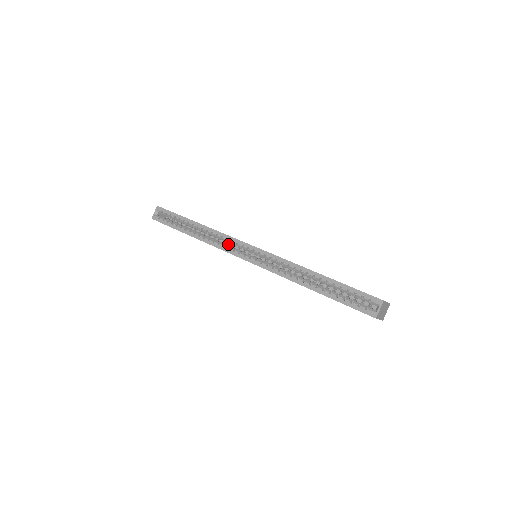
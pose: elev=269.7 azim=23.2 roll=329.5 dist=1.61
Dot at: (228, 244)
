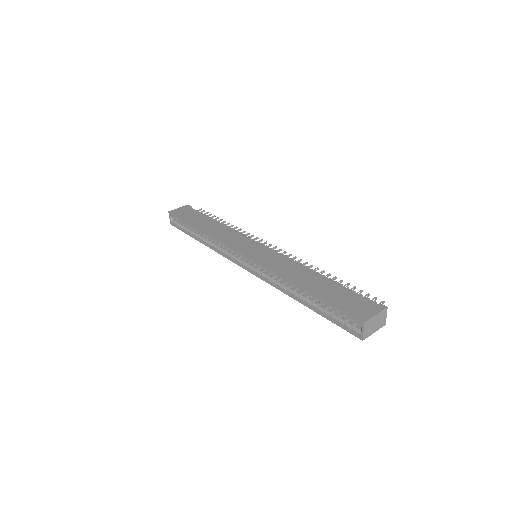
Dot at: occluded
